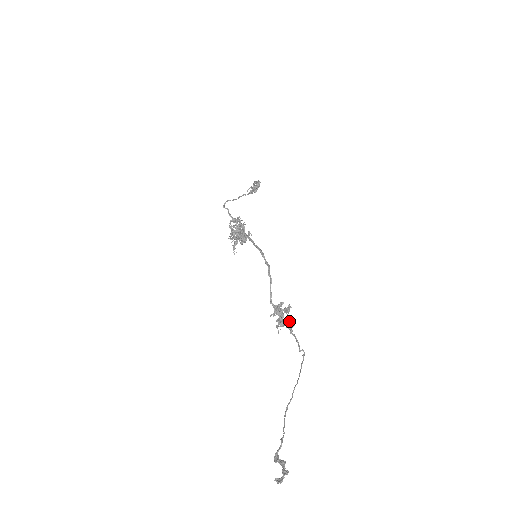
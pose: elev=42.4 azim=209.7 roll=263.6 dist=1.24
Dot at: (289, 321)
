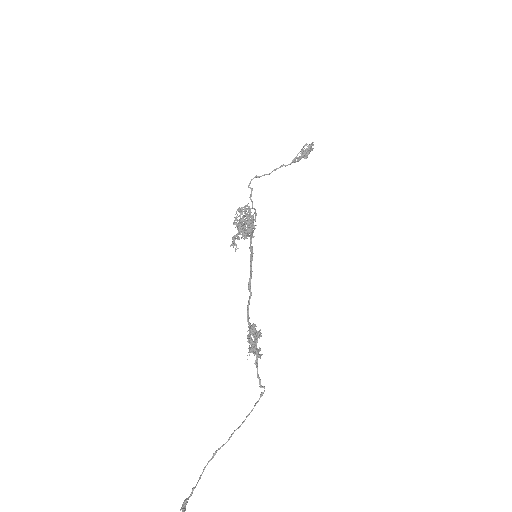
Dot at: (256, 349)
